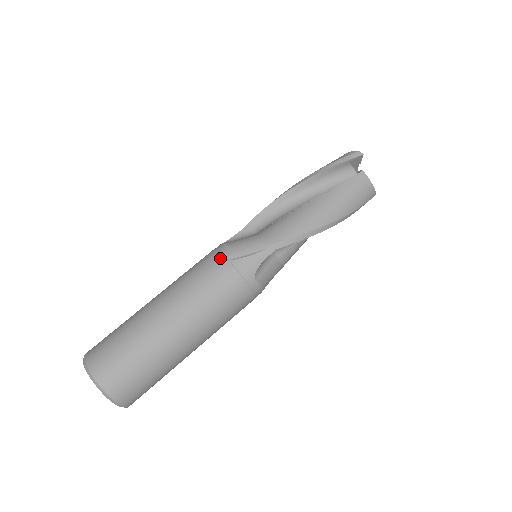
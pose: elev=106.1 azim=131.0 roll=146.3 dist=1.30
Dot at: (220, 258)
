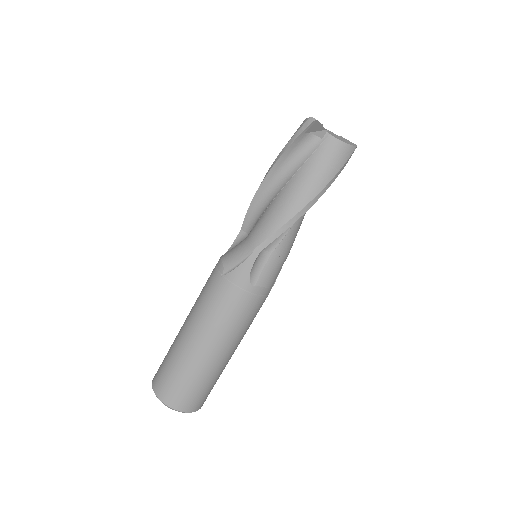
Dot at: (217, 275)
